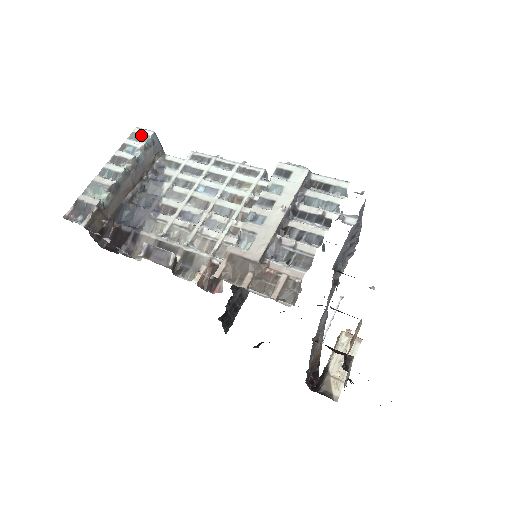
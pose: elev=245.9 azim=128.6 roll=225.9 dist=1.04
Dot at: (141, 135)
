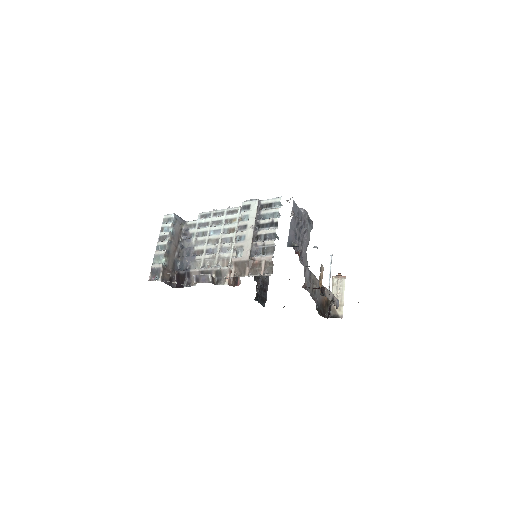
Dot at: occluded
